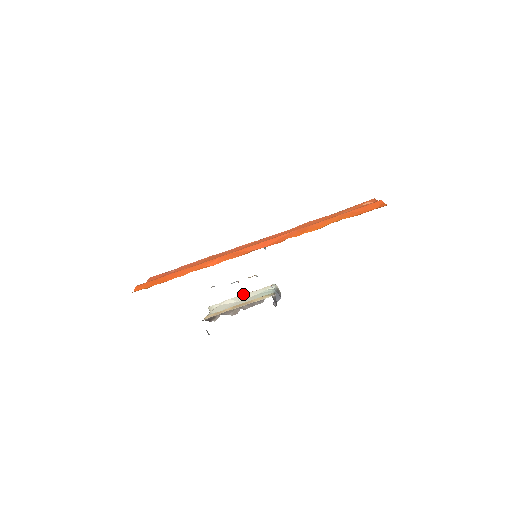
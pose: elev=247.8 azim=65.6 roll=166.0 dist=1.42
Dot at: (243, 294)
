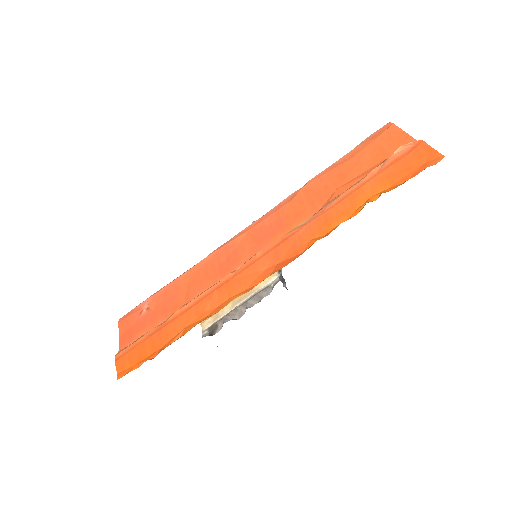
Dot at: occluded
